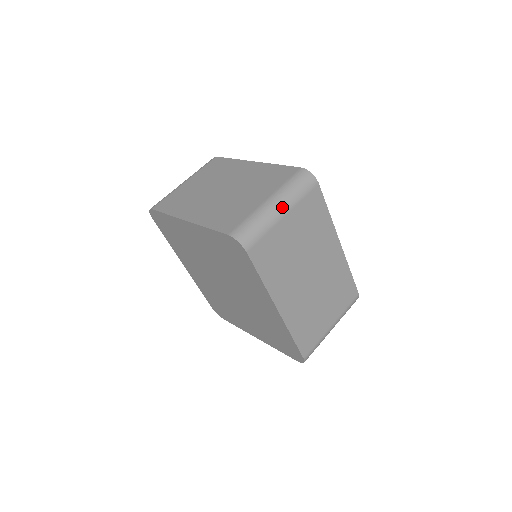
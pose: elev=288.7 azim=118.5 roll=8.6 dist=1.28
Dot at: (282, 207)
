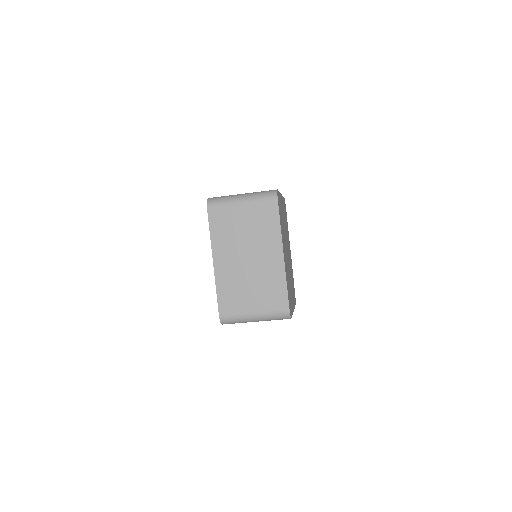
Dot at: (244, 198)
